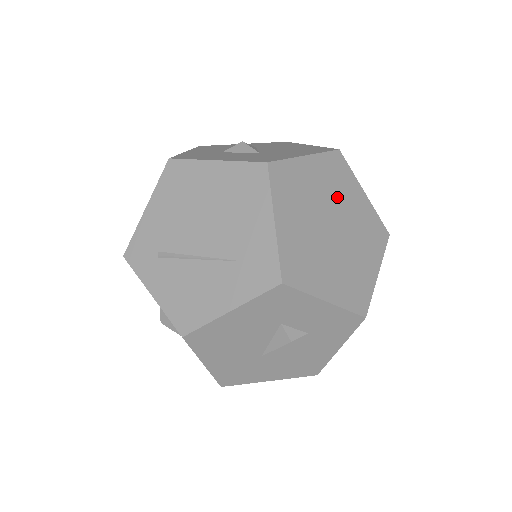
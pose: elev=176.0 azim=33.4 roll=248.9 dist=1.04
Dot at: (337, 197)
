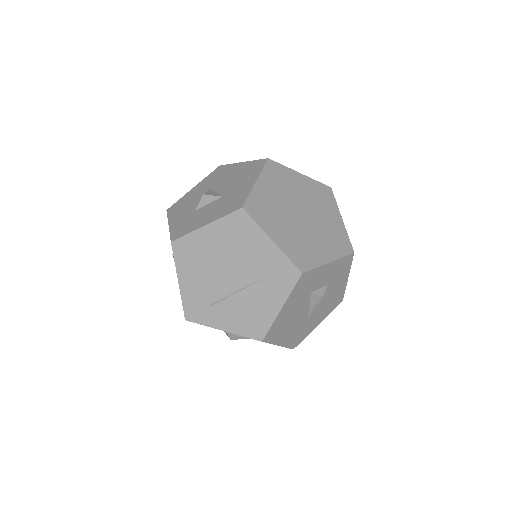
Dot at: (289, 192)
